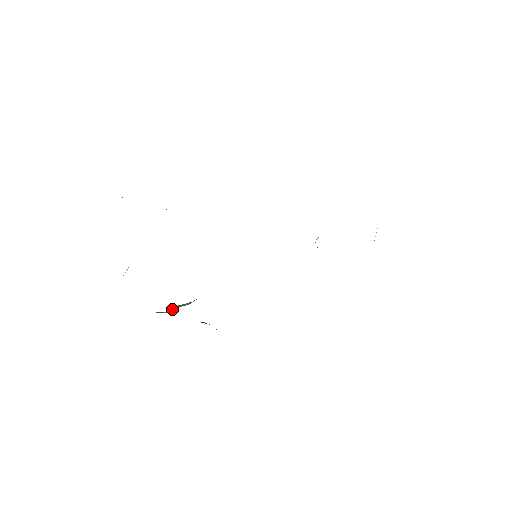
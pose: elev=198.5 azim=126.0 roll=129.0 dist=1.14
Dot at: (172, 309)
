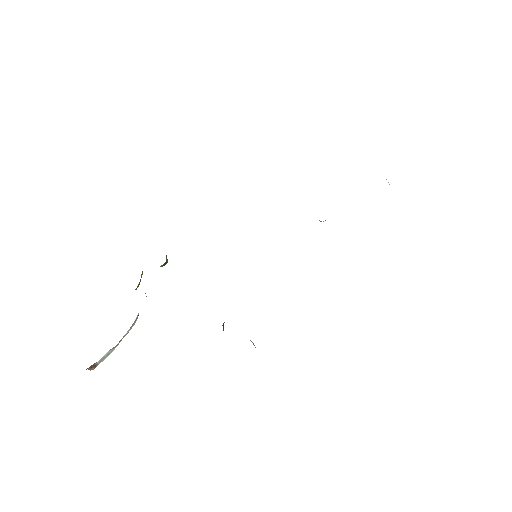
Dot at: occluded
